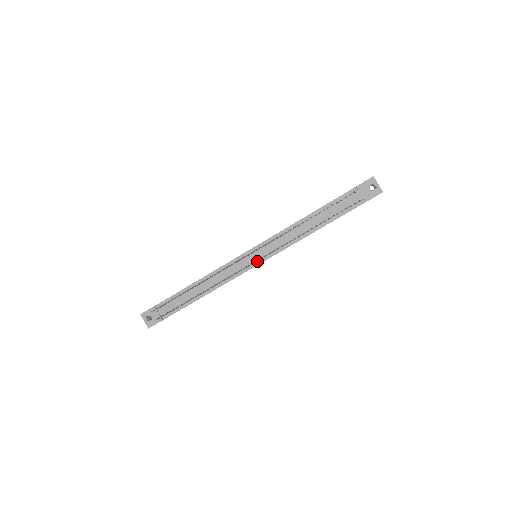
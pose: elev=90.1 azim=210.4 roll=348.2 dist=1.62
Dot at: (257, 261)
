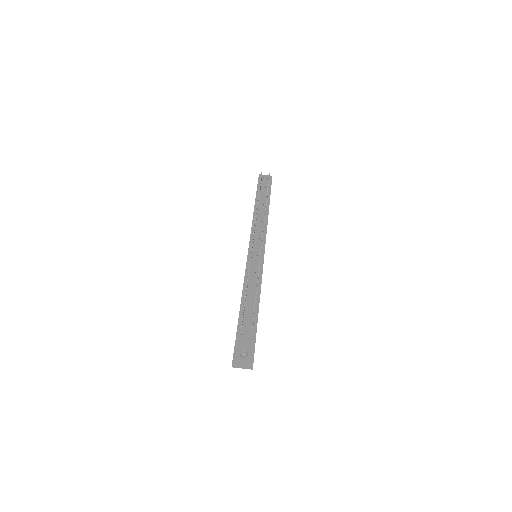
Dot at: occluded
